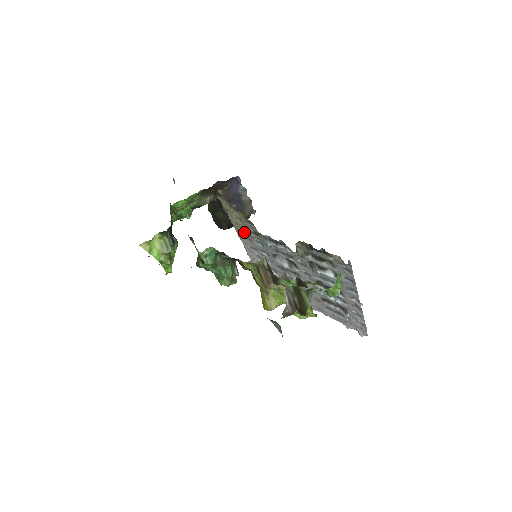
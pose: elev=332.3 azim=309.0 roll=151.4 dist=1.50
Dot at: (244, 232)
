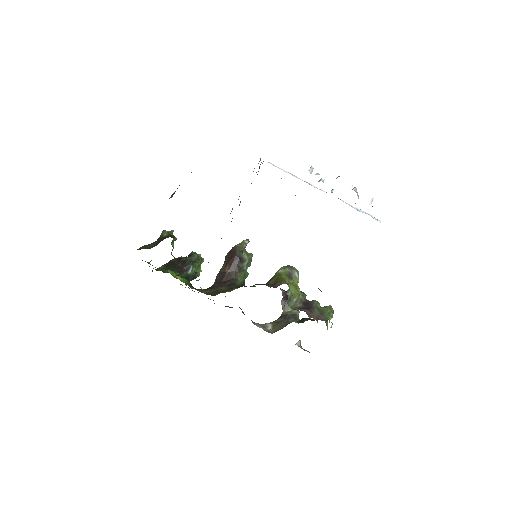
Dot at: occluded
